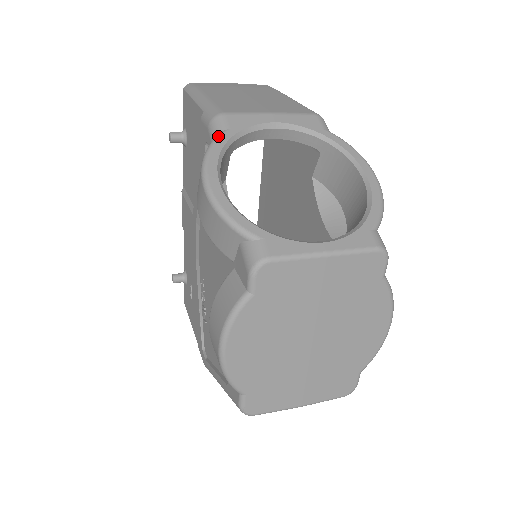
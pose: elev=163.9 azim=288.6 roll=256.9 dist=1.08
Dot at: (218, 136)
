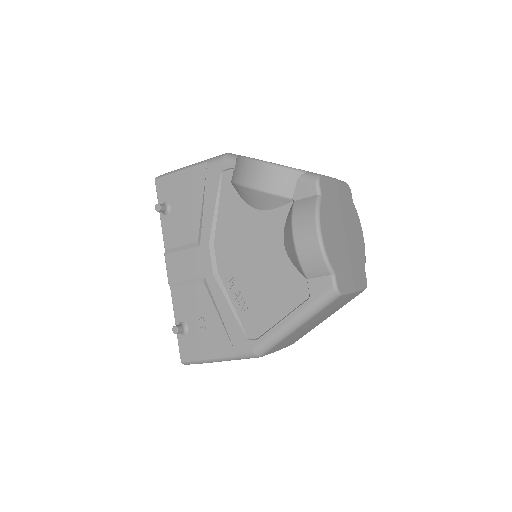
Dot at: (239, 155)
